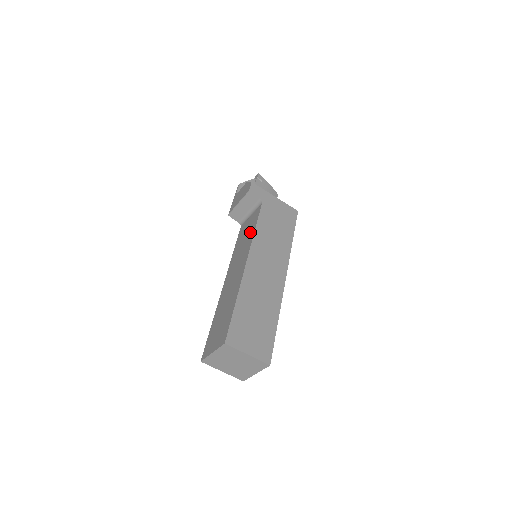
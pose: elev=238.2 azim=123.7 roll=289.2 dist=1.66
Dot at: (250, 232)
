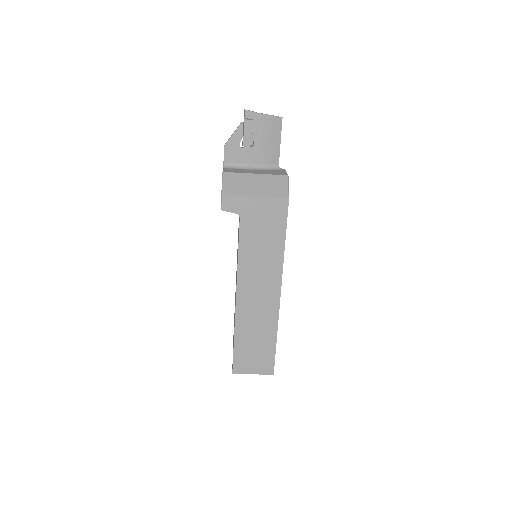
Dot at: occluded
